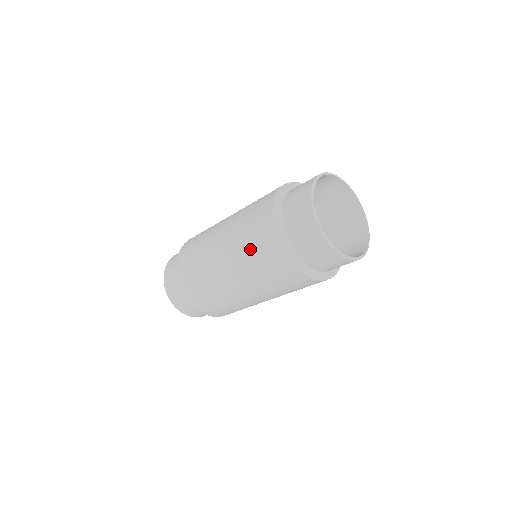
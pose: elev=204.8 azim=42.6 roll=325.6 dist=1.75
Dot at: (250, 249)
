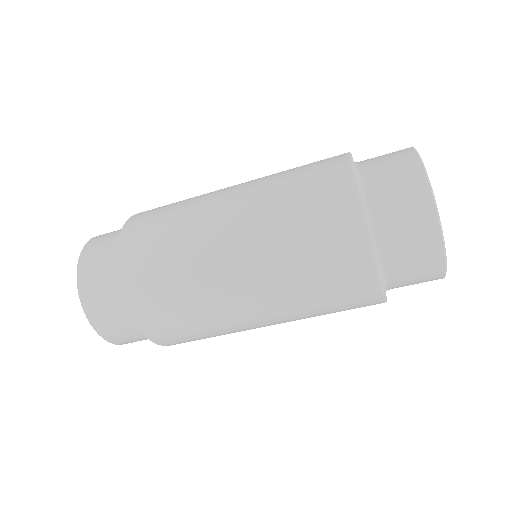
Dot at: (298, 222)
